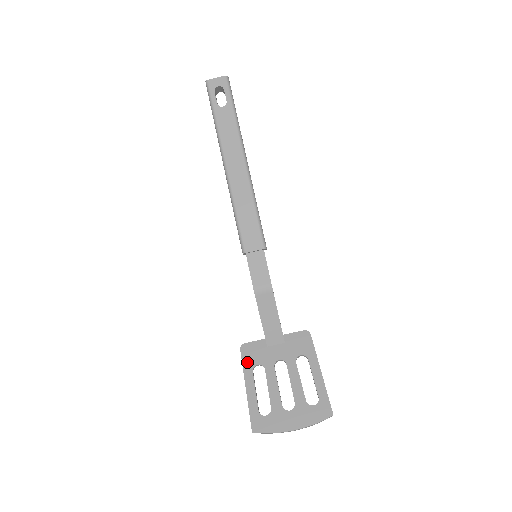
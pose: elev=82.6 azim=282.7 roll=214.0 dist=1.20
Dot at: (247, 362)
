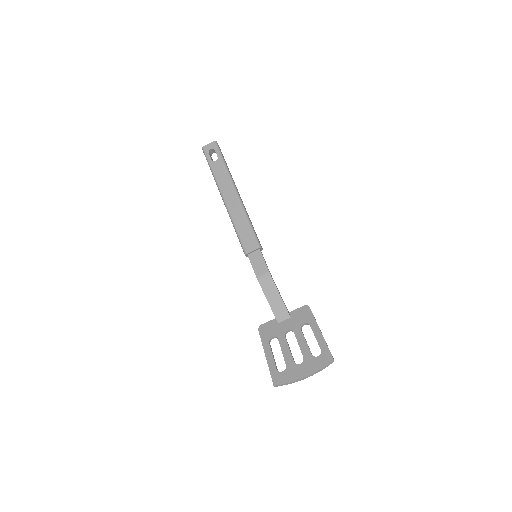
Dot at: (264, 337)
